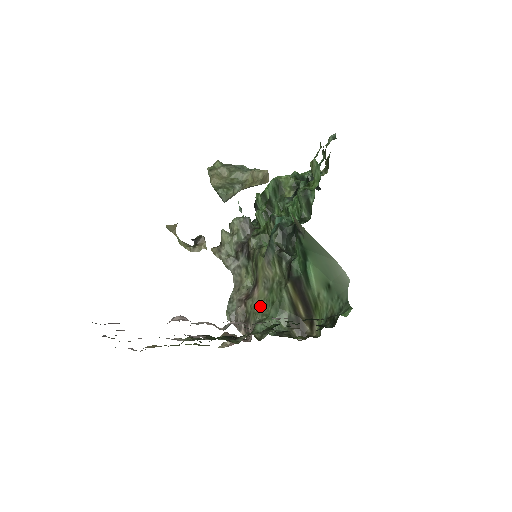
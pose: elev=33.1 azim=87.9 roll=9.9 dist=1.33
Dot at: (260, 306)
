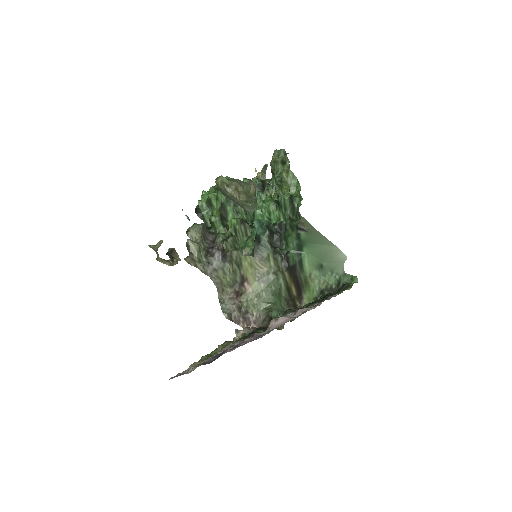
Dot at: (260, 297)
